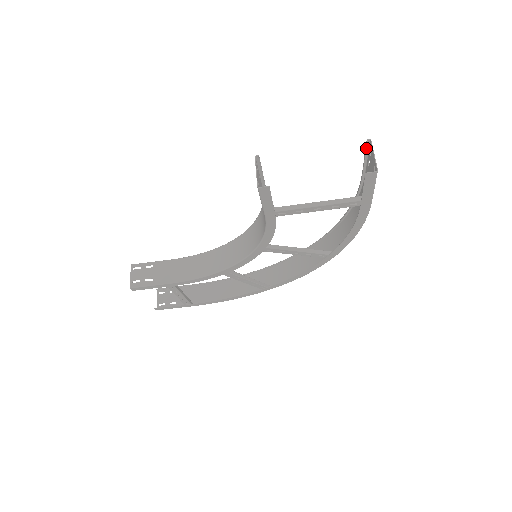
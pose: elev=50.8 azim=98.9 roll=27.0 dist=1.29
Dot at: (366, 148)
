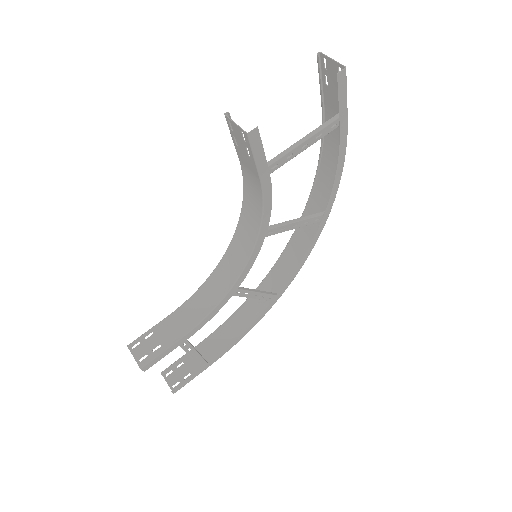
Dot at: (319, 64)
